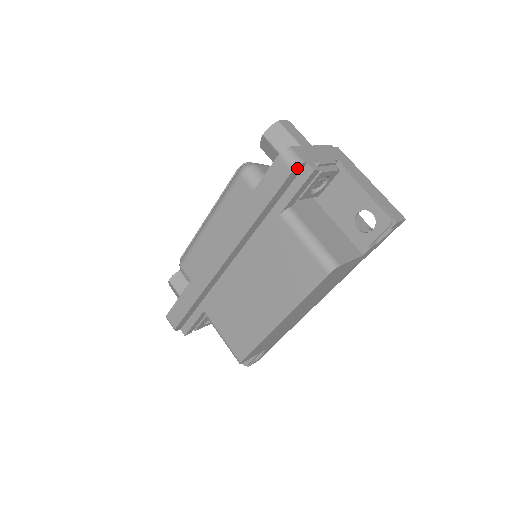
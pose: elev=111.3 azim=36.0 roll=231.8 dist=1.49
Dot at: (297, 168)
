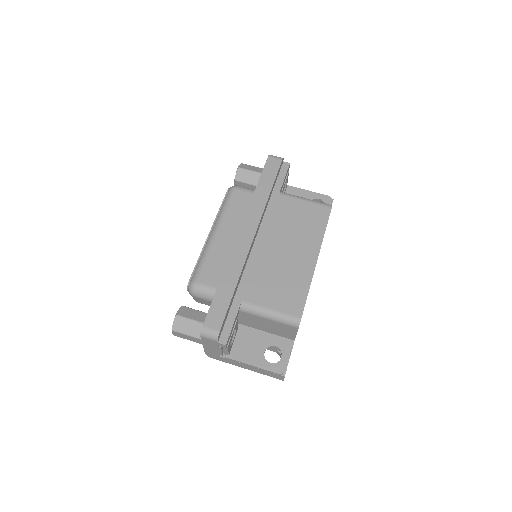
Dot at: (282, 160)
